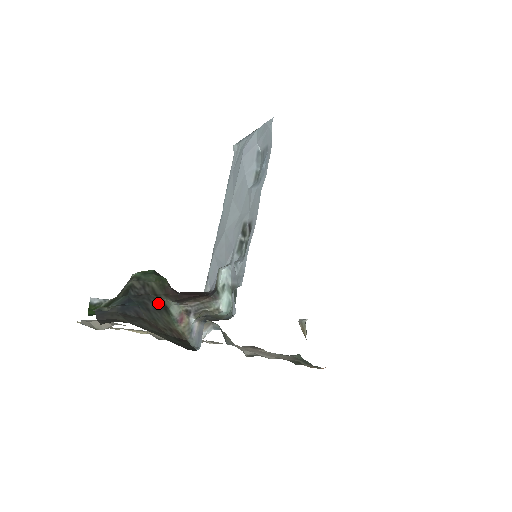
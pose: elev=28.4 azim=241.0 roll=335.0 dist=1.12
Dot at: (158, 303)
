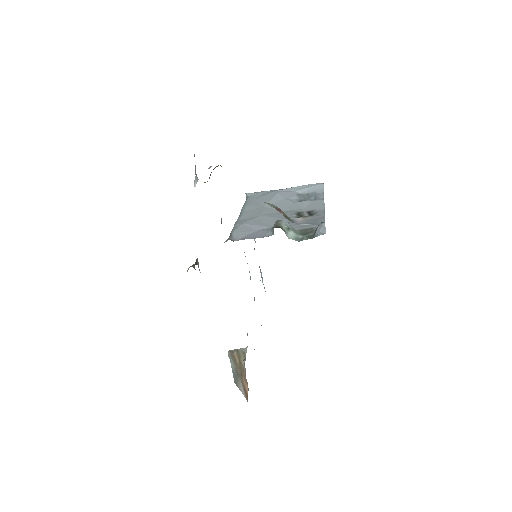
Dot at: occluded
